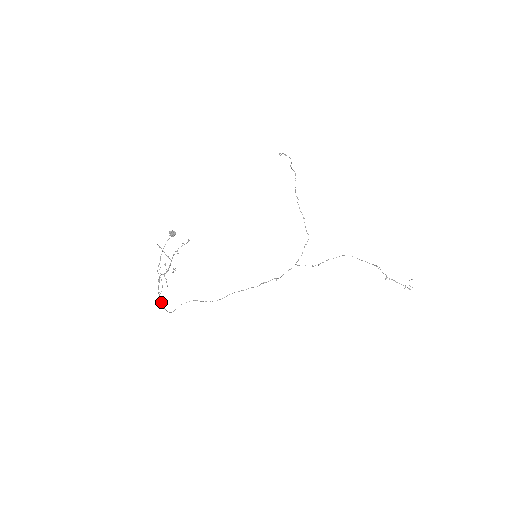
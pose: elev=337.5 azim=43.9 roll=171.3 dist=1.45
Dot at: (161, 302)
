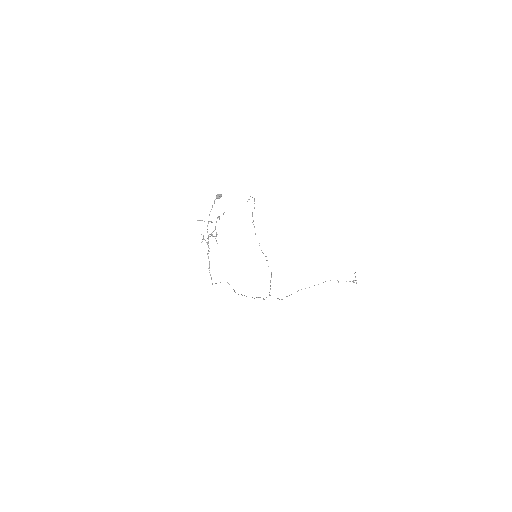
Dot at: (209, 262)
